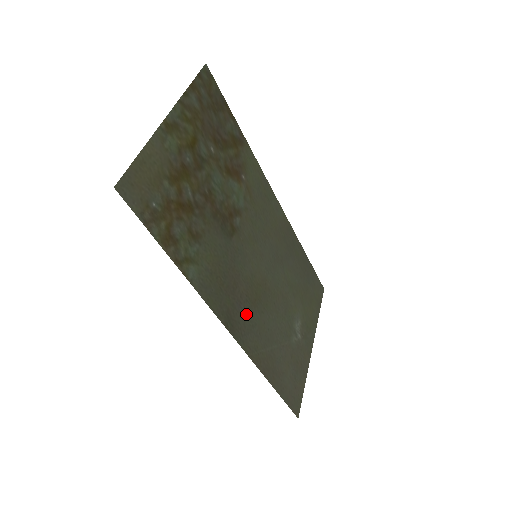
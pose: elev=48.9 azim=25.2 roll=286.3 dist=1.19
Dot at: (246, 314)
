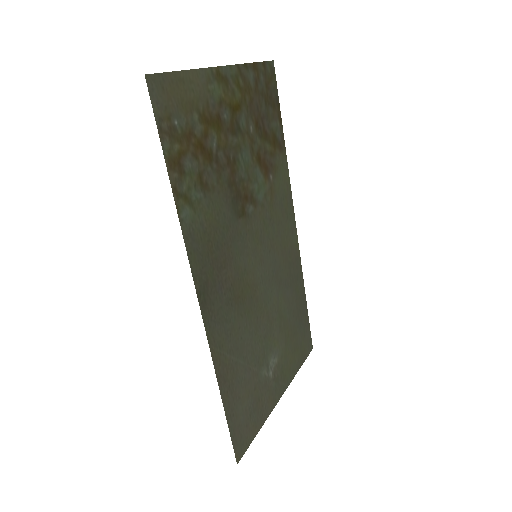
Dot at: (224, 302)
